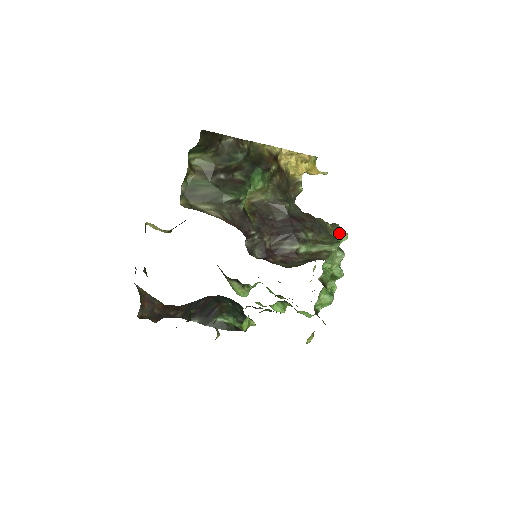
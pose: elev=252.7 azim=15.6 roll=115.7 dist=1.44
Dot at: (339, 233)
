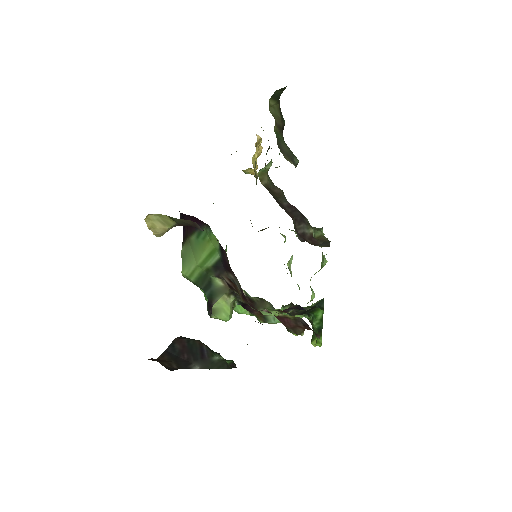
Dot at: (281, 234)
